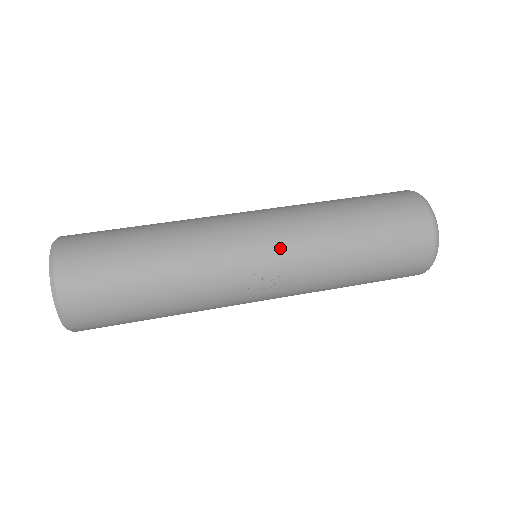
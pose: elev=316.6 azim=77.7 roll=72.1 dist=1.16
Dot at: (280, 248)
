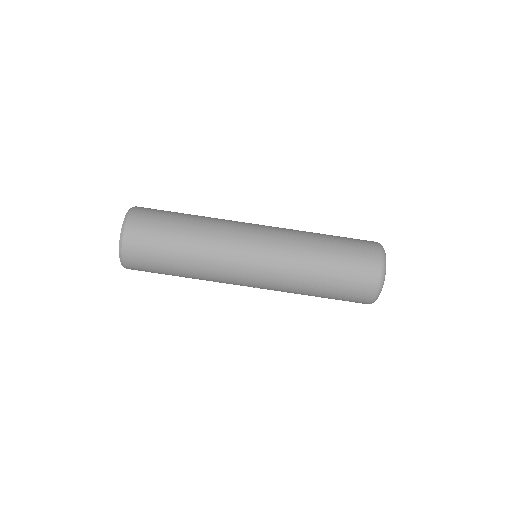
Dot at: (264, 280)
